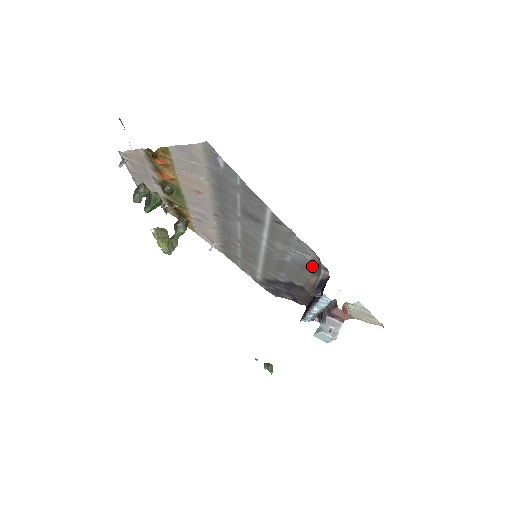
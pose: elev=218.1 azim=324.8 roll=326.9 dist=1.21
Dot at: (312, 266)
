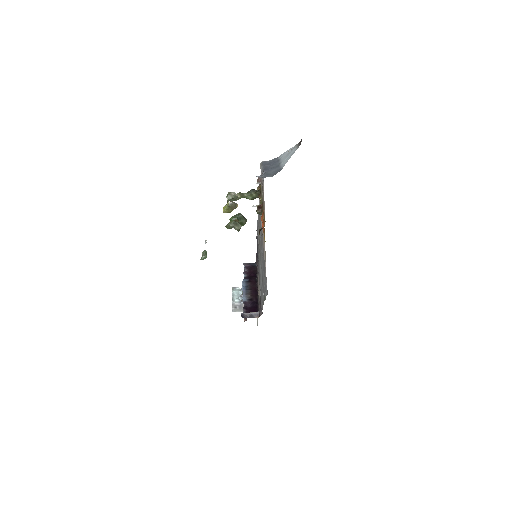
Dot at: occluded
